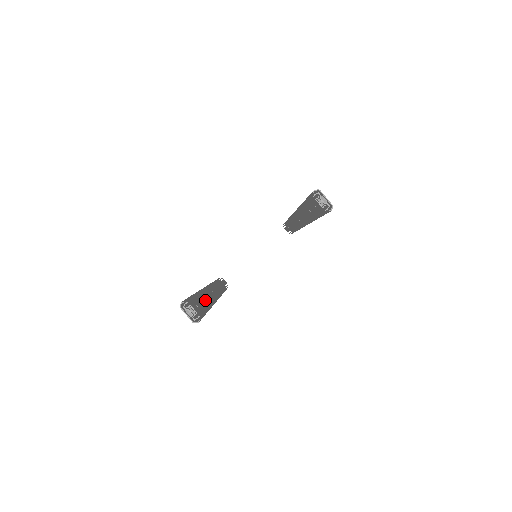
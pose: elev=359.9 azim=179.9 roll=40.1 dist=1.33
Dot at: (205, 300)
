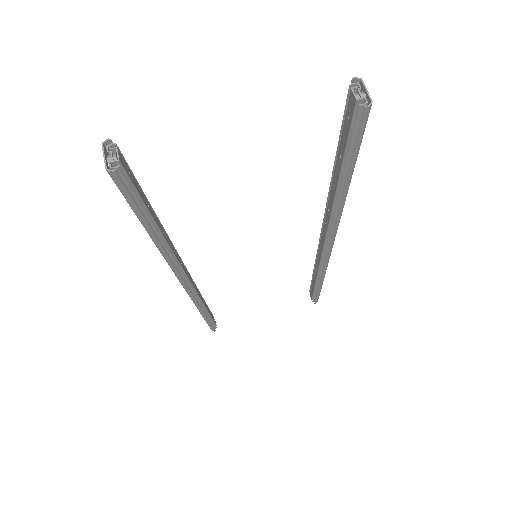
Dot at: (156, 219)
